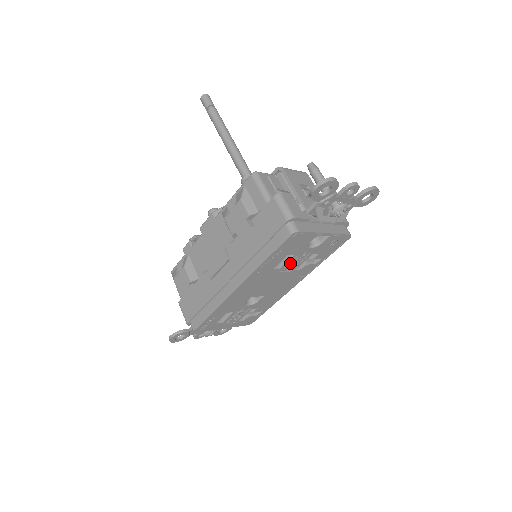
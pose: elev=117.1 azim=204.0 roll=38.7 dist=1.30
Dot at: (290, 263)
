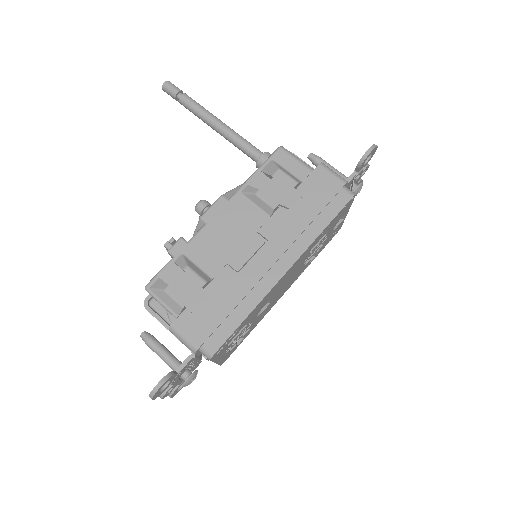
Dot at: (315, 248)
